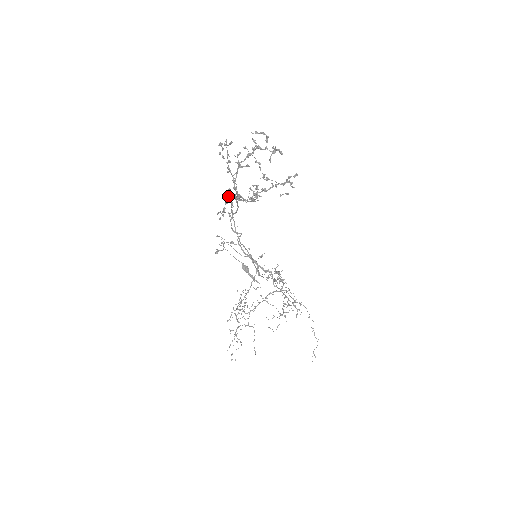
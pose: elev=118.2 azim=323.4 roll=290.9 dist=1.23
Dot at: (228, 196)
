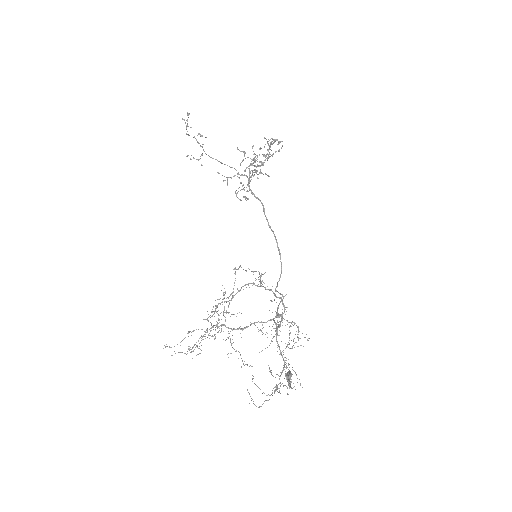
Dot at: occluded
